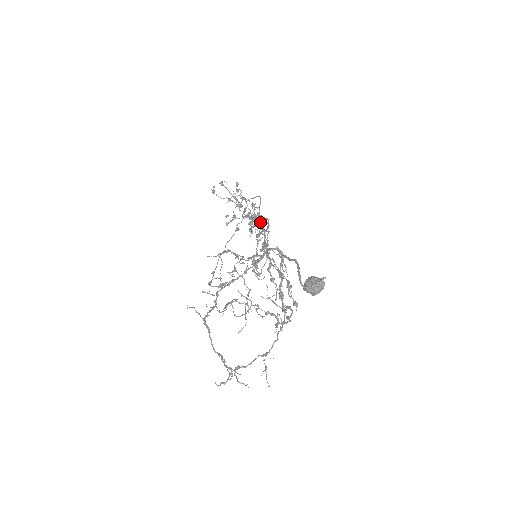
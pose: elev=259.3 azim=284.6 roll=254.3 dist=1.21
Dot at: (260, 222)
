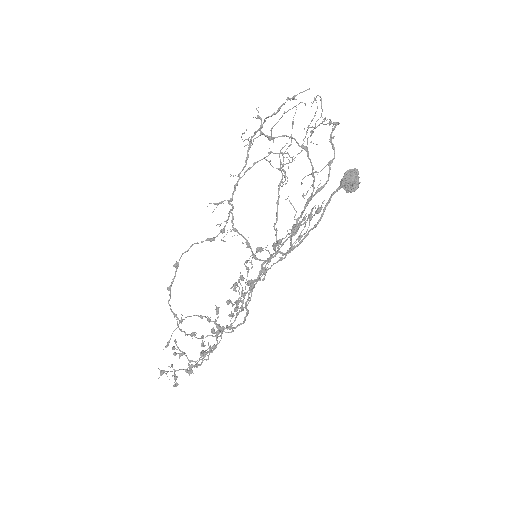
Dot at: (239, 310)
